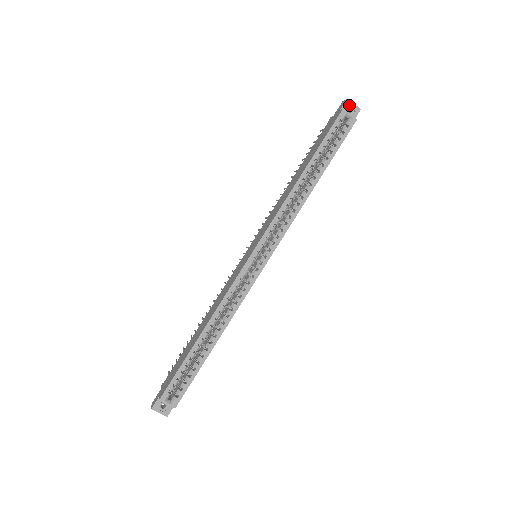
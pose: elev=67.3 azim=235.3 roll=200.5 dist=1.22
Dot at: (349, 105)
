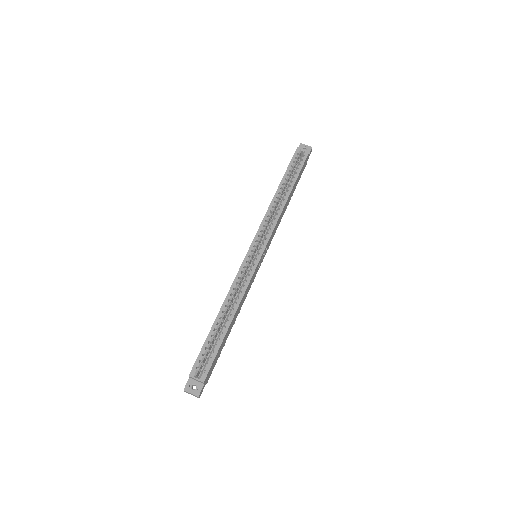
Dot at: (303, 146)
